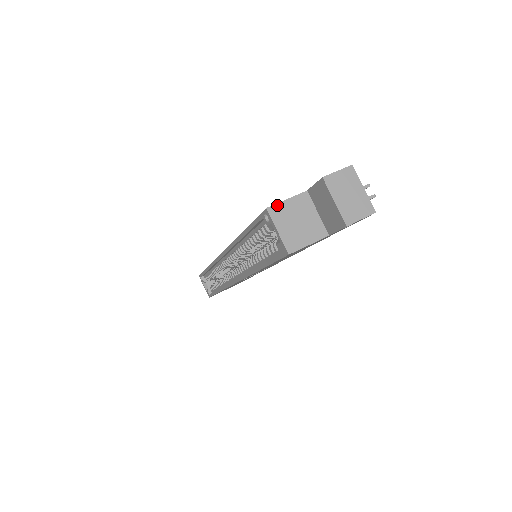
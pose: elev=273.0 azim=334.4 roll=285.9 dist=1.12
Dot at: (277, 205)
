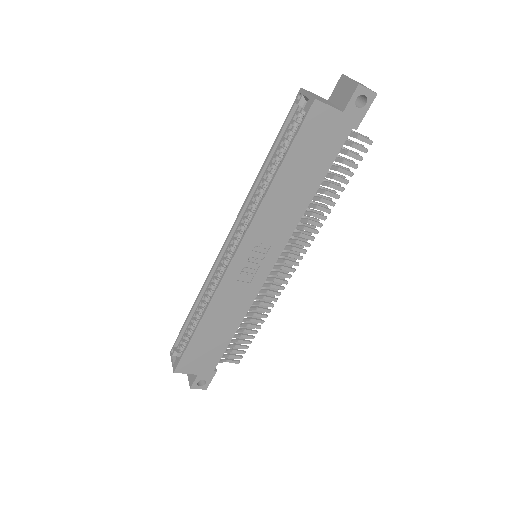
Dot at: (308, 91)
